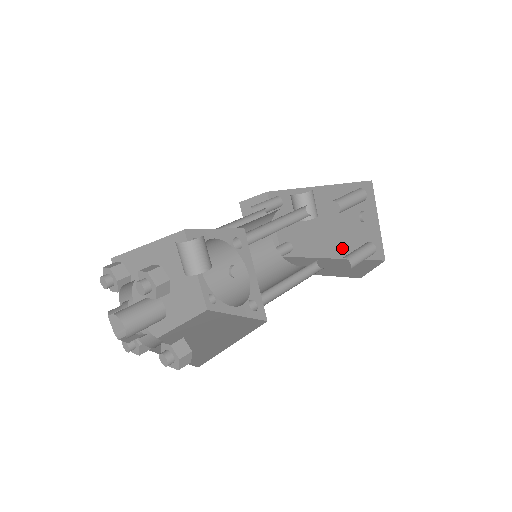
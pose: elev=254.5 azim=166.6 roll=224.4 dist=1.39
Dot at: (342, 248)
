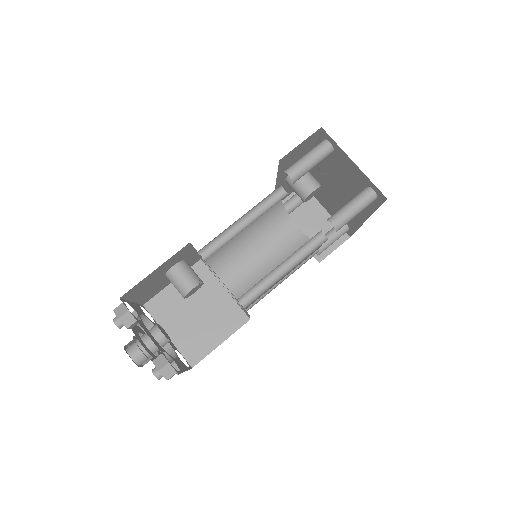
Dot at: occluded
